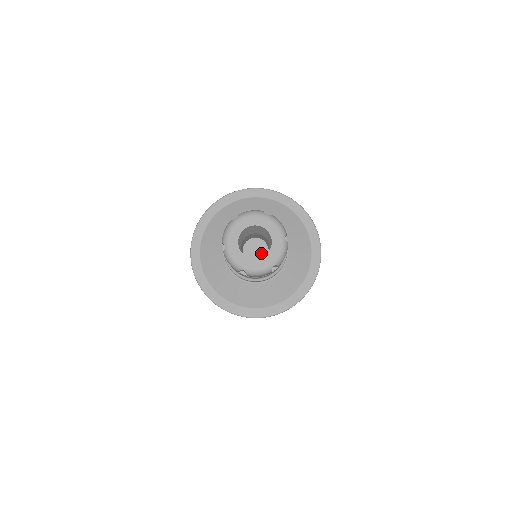
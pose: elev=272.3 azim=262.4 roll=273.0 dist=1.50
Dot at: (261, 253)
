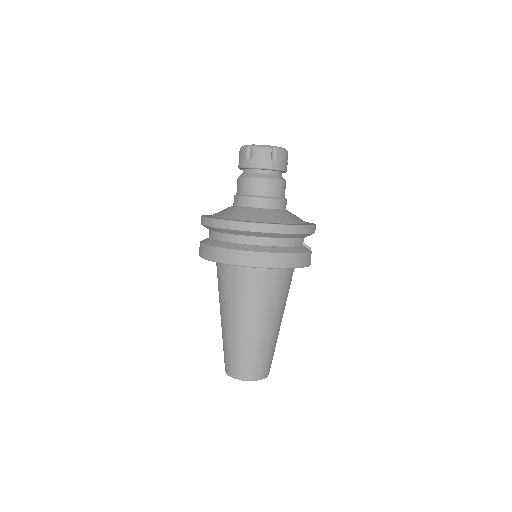
Dot at: occluded
